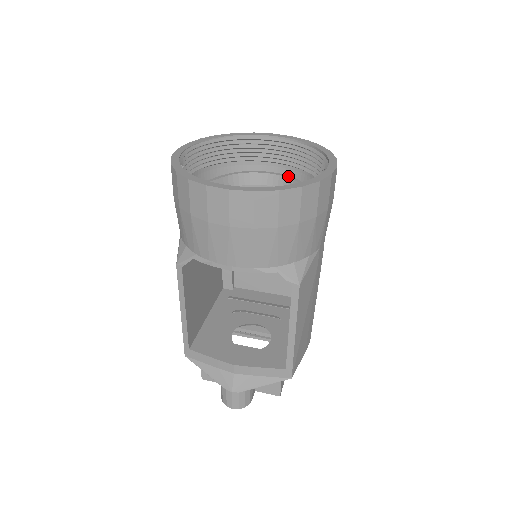
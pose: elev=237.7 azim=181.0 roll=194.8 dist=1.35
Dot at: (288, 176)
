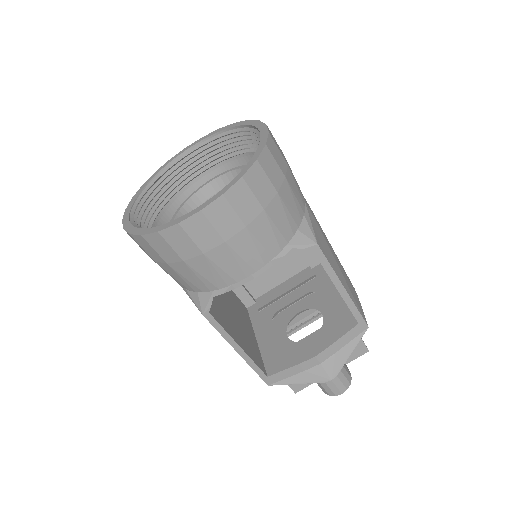
Dot at: (228, 171)
